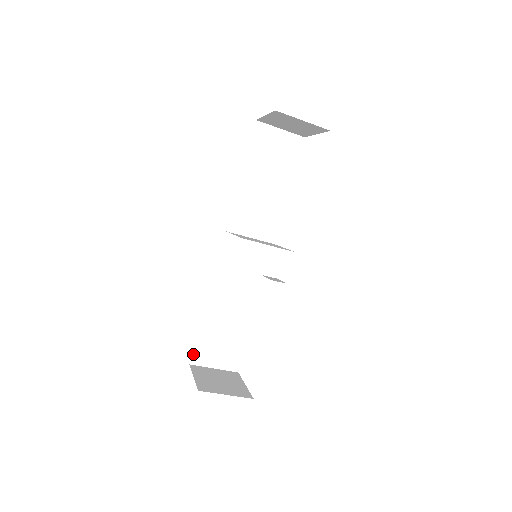
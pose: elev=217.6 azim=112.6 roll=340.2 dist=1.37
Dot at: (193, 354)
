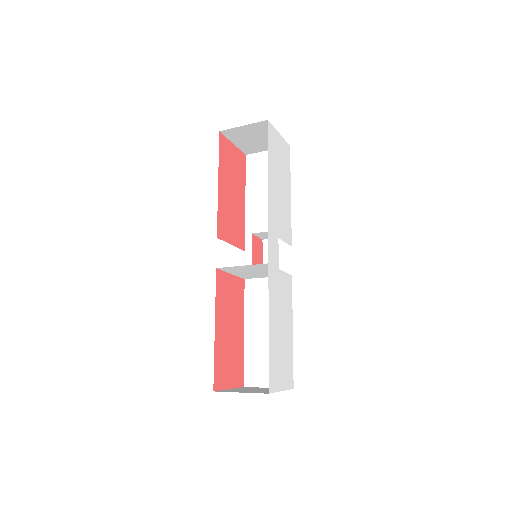
Dot at: (245, 375)
